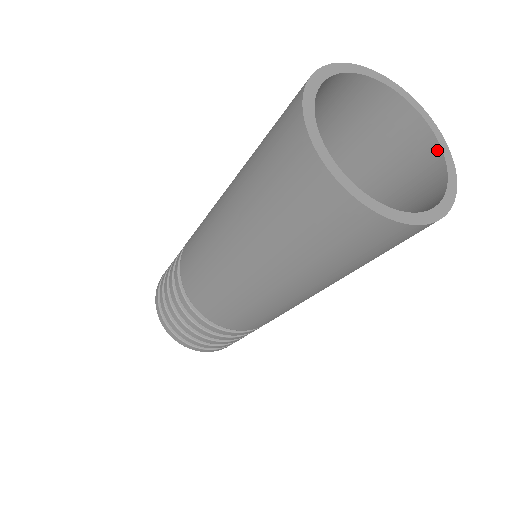
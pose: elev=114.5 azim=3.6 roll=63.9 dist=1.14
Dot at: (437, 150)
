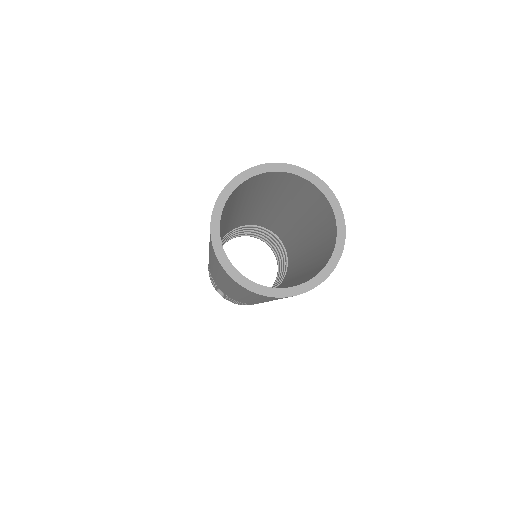
Dot at: (308, 182)
